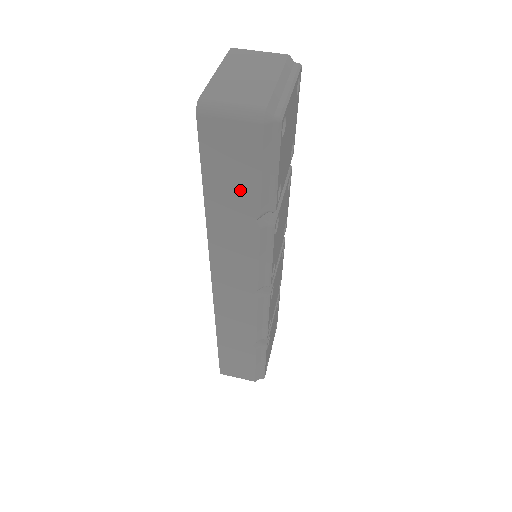
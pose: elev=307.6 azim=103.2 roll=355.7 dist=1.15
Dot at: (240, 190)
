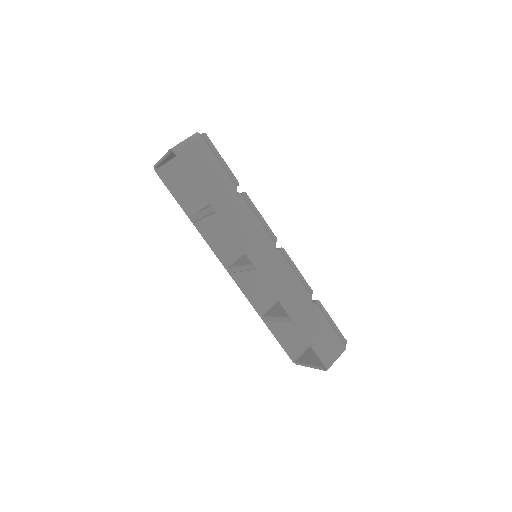
Dot at: (218, 179)
